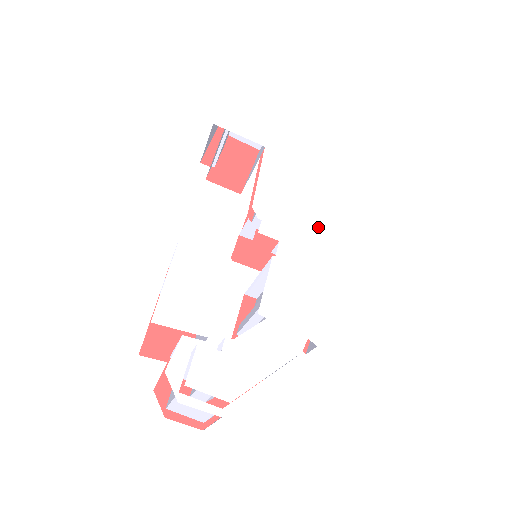
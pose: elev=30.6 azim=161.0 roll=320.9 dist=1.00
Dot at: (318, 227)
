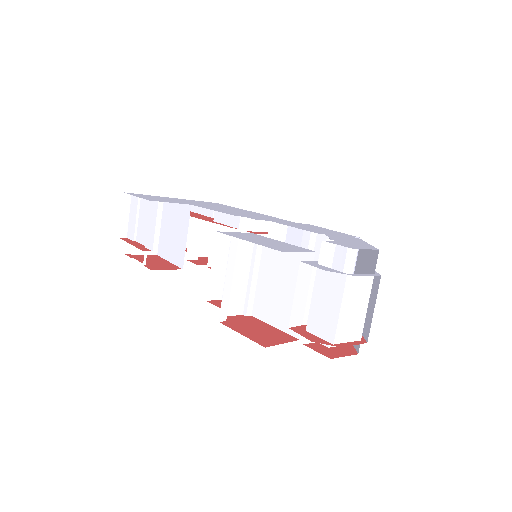
Dot at: (273, 218)
